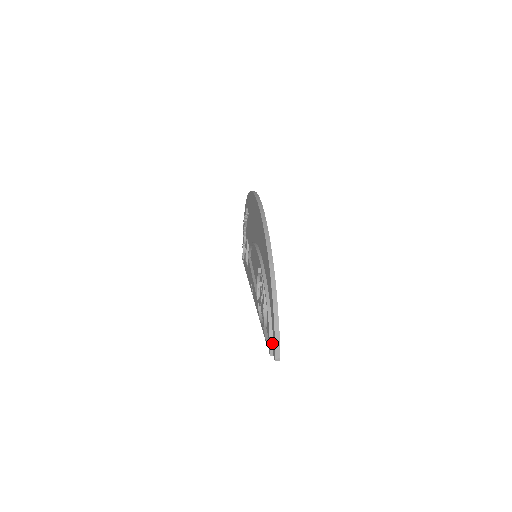
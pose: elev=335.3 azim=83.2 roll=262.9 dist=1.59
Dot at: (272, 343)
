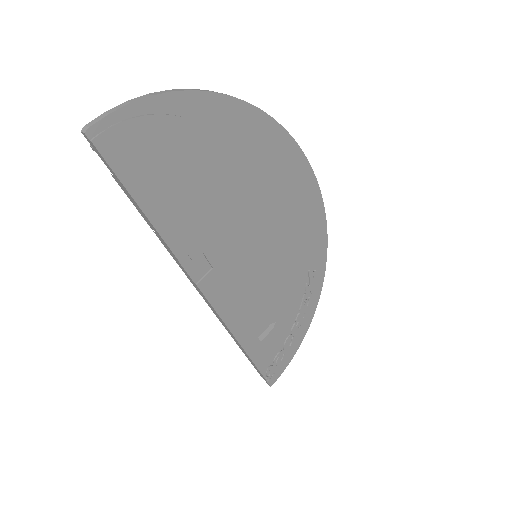
Dot at: occluded
